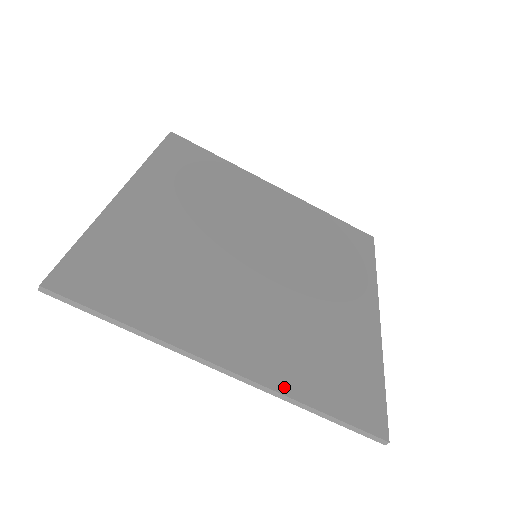
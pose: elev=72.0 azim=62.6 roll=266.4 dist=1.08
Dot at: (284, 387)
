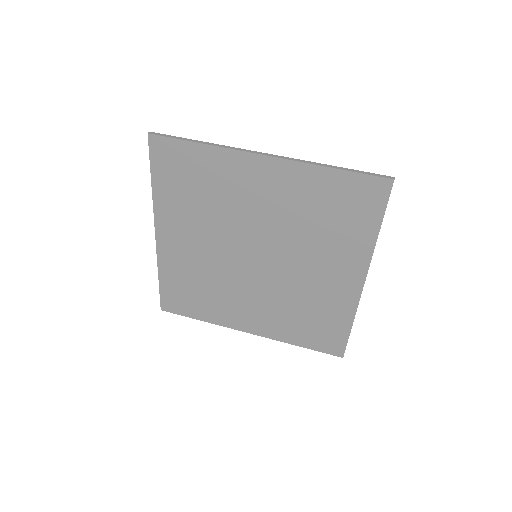
Dot at: (307, 167)
